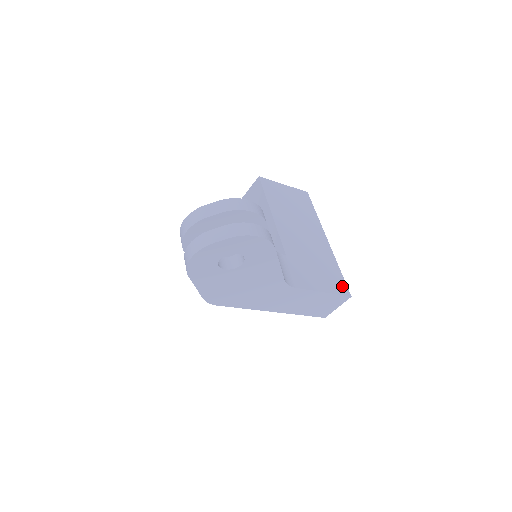
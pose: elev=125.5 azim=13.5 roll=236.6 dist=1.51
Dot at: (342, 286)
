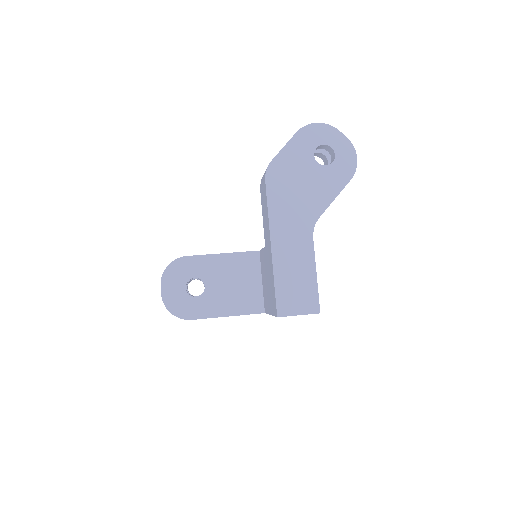
Dot at: occluded
